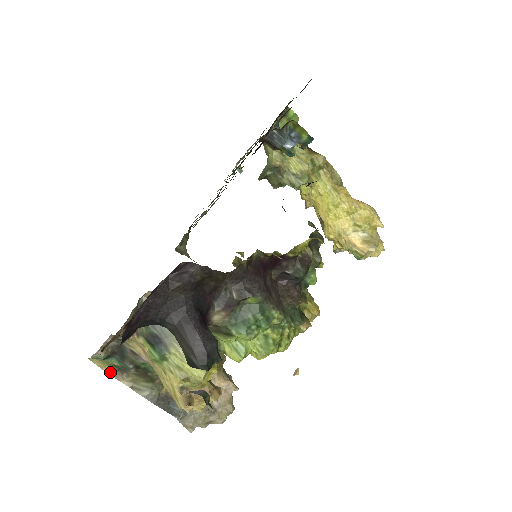
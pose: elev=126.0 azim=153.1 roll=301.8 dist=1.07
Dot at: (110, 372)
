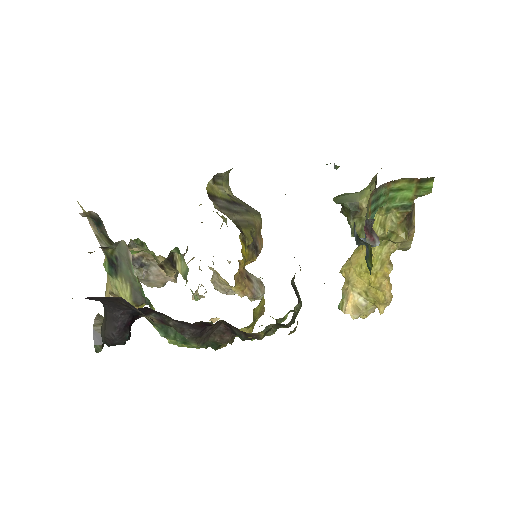
Dot at: occluded
